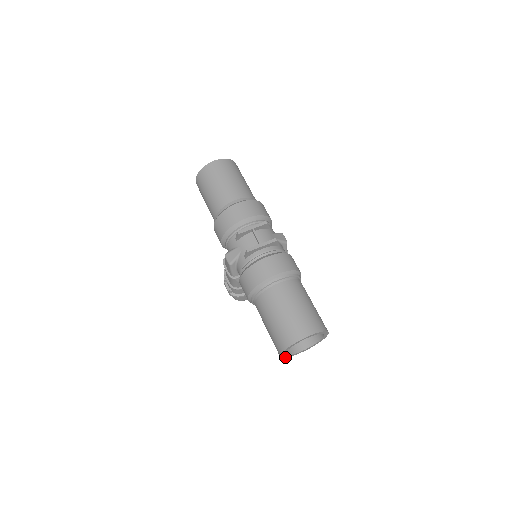
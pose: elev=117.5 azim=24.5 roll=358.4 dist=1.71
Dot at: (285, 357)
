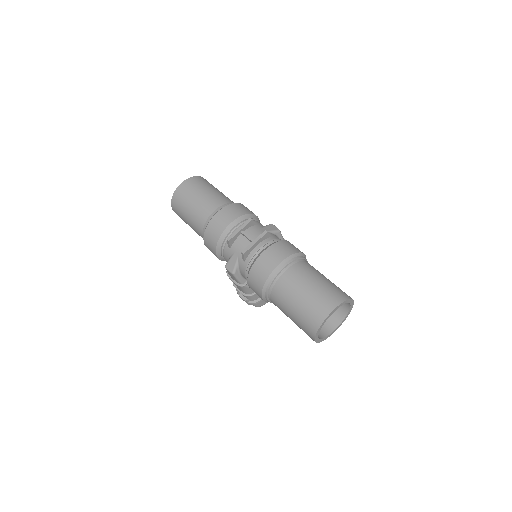
Dot at: (321, 341)
